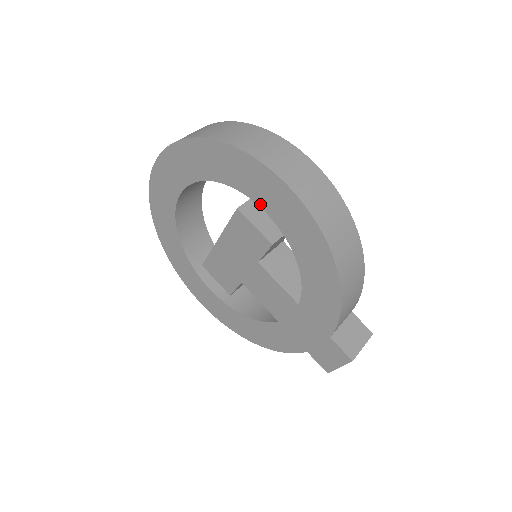
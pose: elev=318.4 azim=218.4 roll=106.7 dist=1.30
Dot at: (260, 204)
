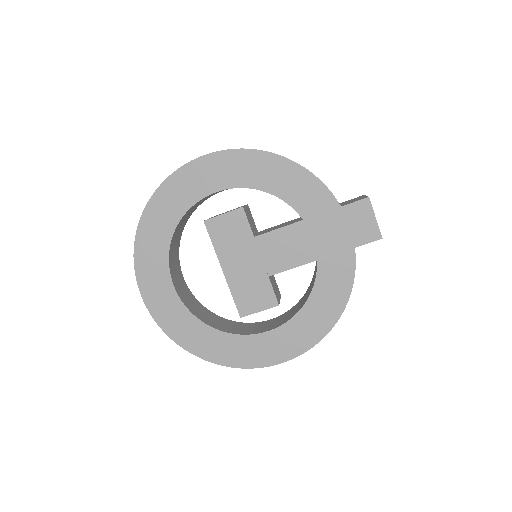
Dot at: (208, 193)
